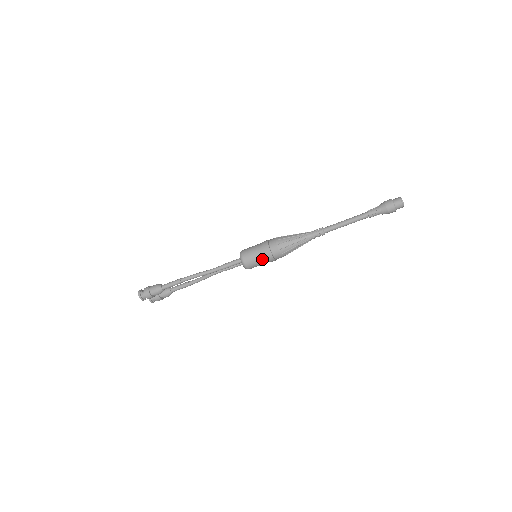
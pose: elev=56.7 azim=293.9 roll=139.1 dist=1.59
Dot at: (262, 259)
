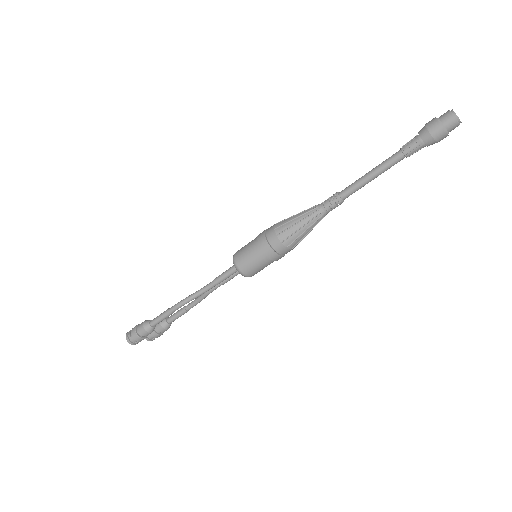
Dot at: (263, 260)
